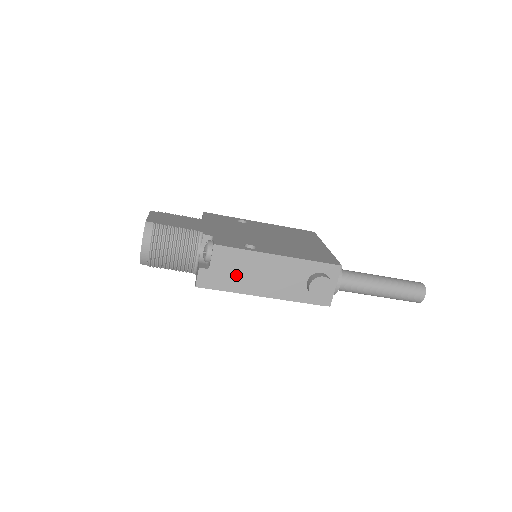
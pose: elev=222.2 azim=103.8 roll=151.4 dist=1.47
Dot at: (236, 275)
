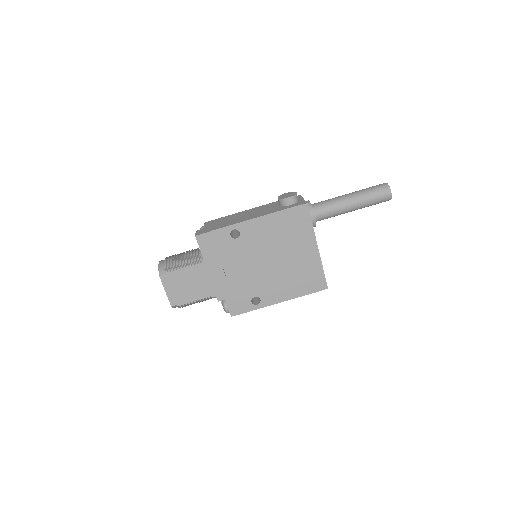
Dot at: (224, 223)
